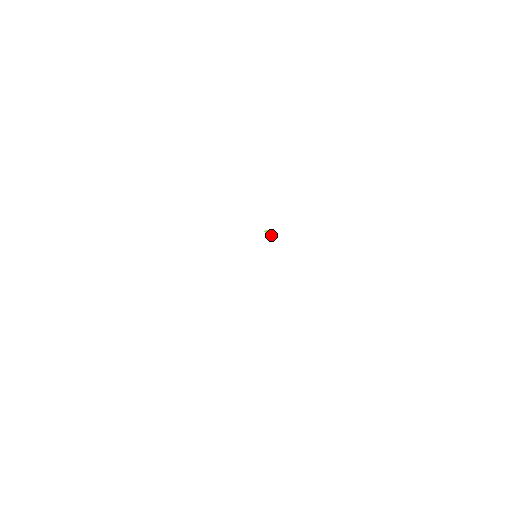
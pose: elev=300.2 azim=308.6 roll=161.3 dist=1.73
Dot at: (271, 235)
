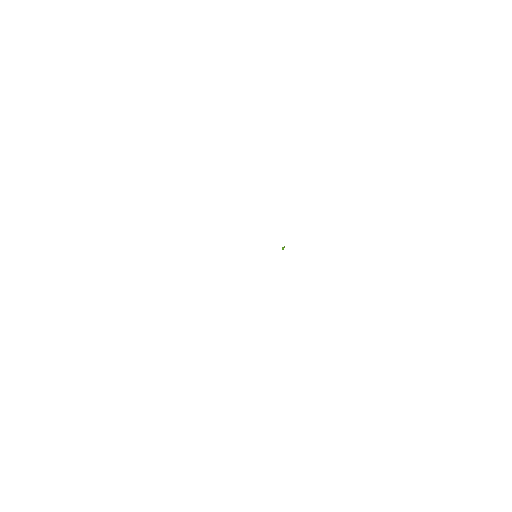
Dot at: (283, 249)
